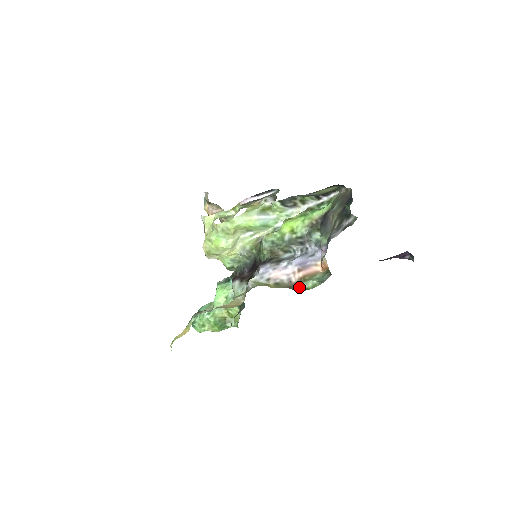
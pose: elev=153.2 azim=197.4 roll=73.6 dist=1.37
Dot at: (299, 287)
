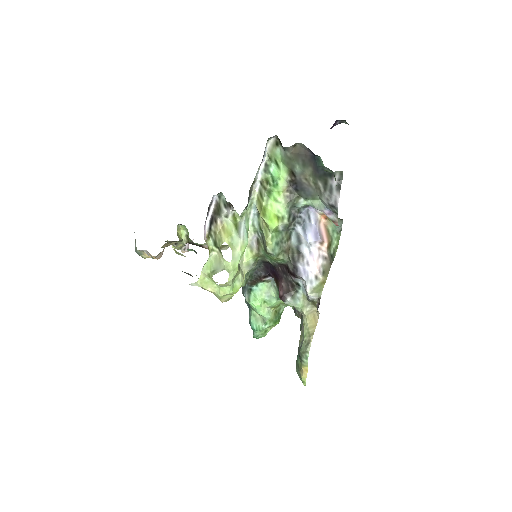
Dot at: (332, 253)
